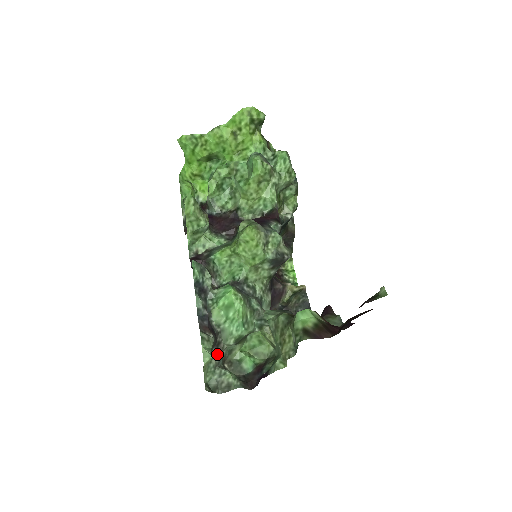
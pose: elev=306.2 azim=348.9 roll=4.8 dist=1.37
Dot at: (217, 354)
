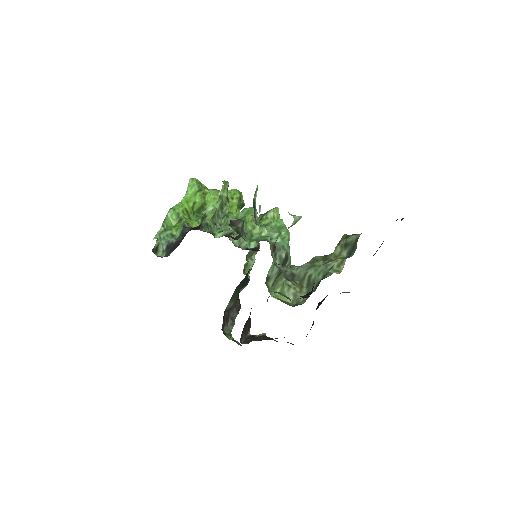
Dot at: occluded
